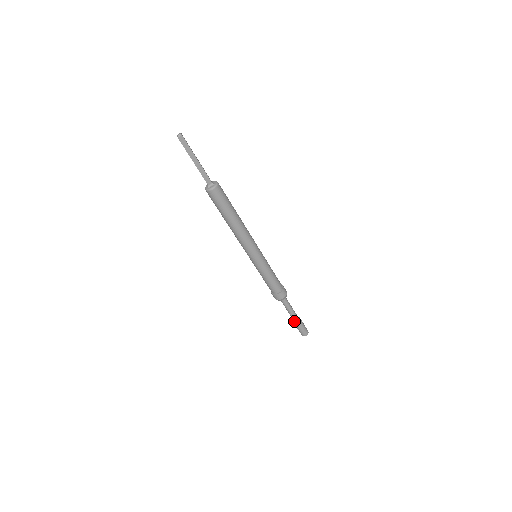
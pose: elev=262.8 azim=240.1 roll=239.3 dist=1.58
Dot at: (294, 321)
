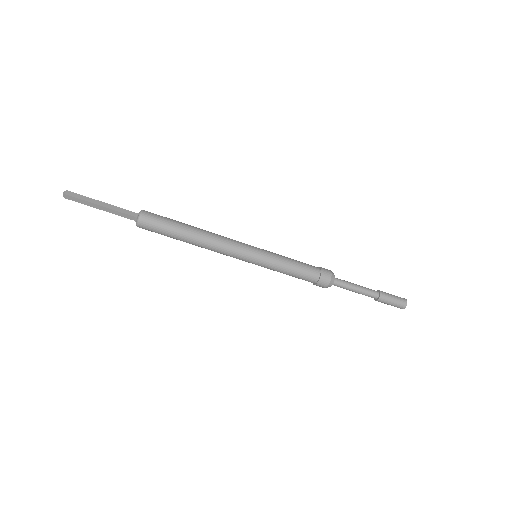
Dot at: (376, 297)
